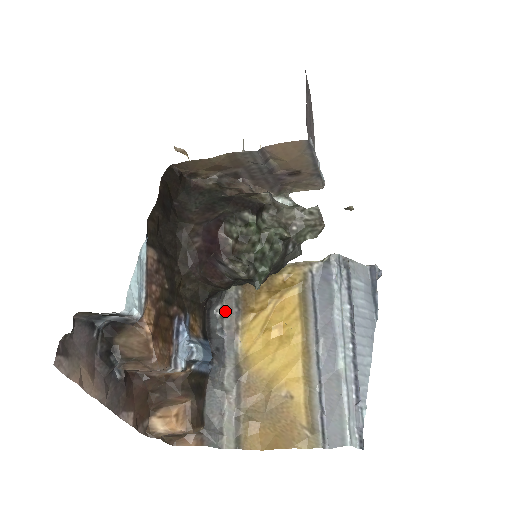
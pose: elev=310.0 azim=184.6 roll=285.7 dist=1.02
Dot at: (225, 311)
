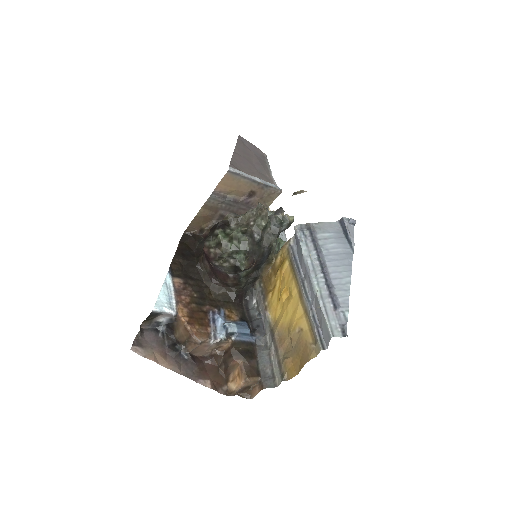
Dot at: (259, 302)
